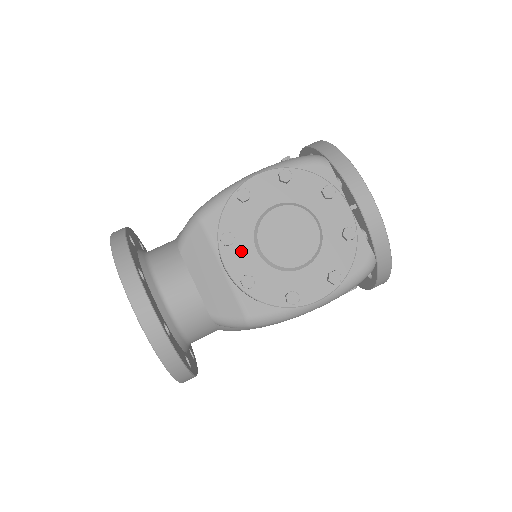
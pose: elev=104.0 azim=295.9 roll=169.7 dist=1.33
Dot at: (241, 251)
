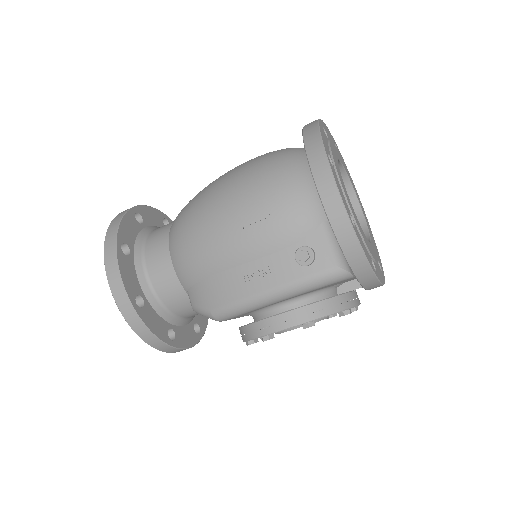
Dot at: occluded
